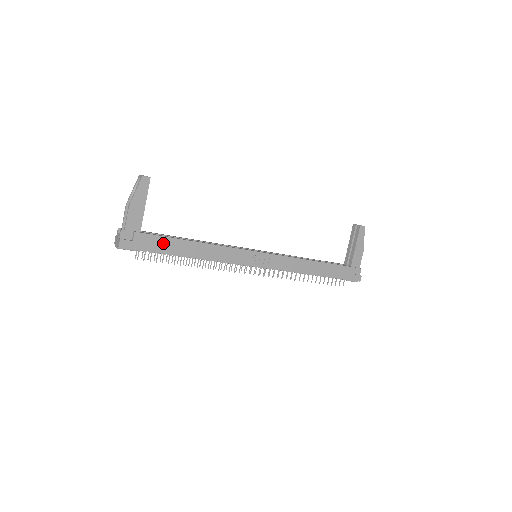
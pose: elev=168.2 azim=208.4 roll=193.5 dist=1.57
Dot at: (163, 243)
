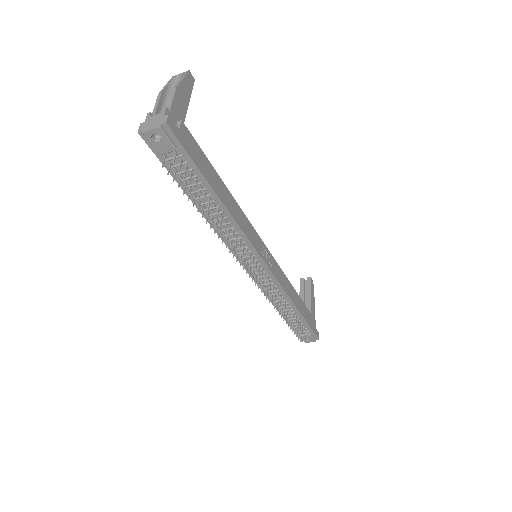
Dot at: (203, 161)
